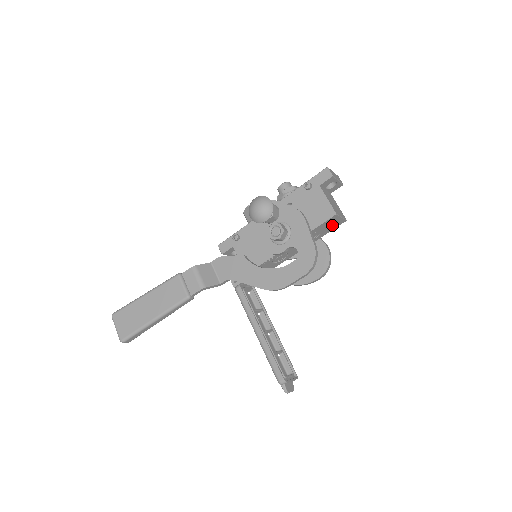
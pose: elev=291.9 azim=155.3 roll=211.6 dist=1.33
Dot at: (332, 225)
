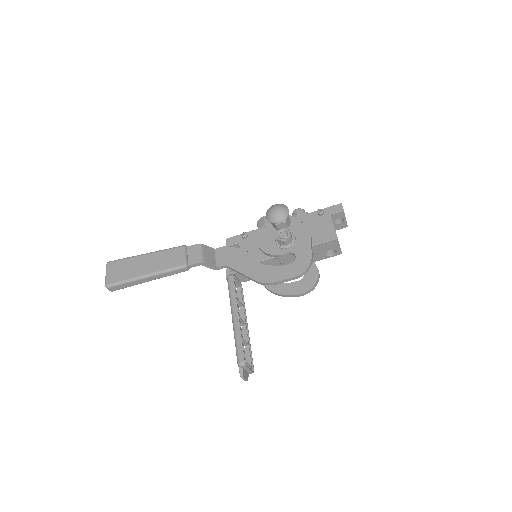
Dot at: (329, 253)
